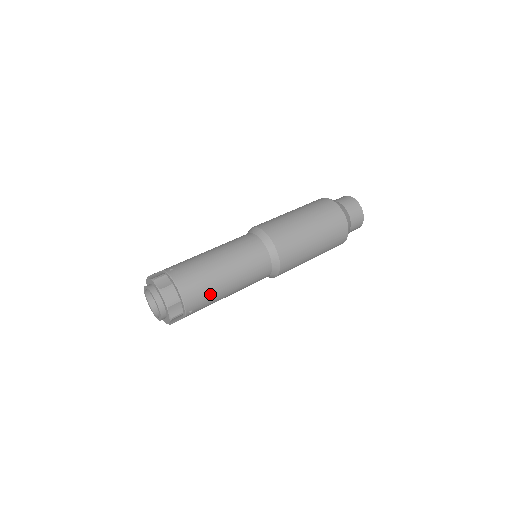
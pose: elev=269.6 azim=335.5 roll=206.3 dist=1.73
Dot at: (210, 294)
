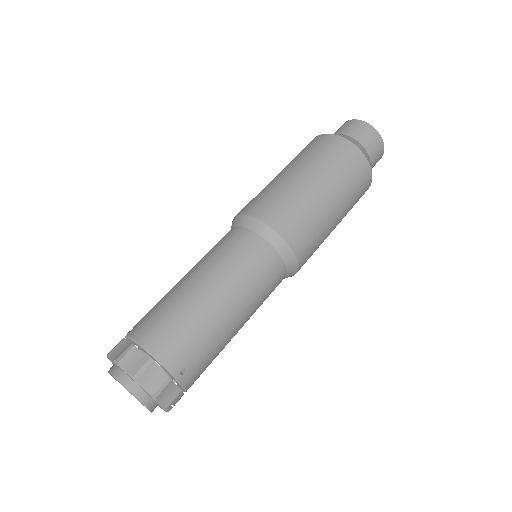
Dot at: (197, 331)
